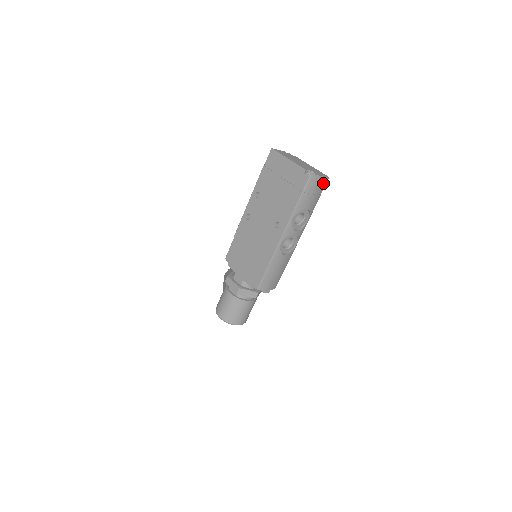
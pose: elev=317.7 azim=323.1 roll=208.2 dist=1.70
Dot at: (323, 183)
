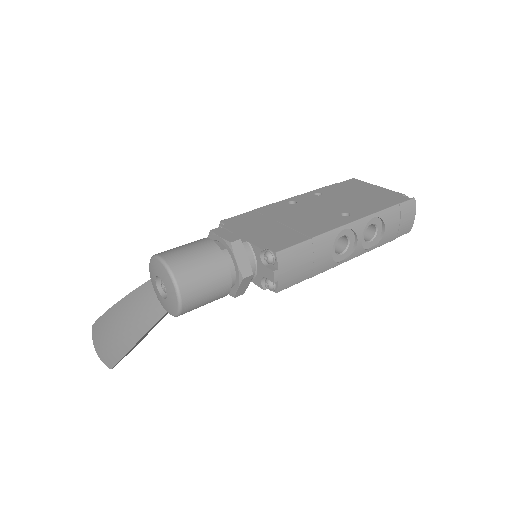
Dot at: (407, 227)
